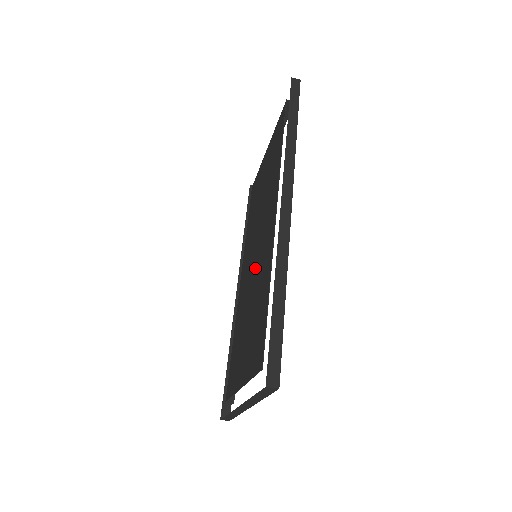
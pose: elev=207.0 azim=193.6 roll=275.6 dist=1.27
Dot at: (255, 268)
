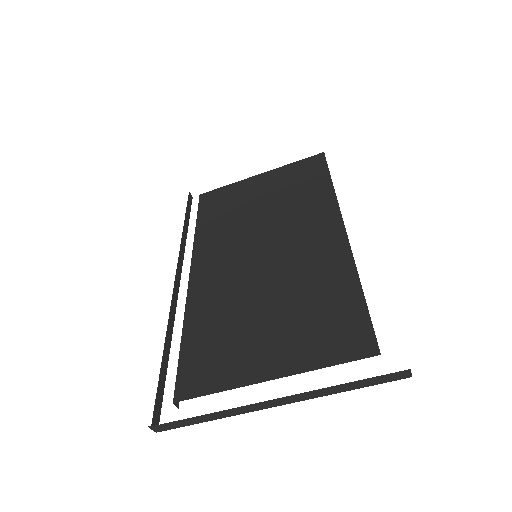
Dot at: (273, 265)
